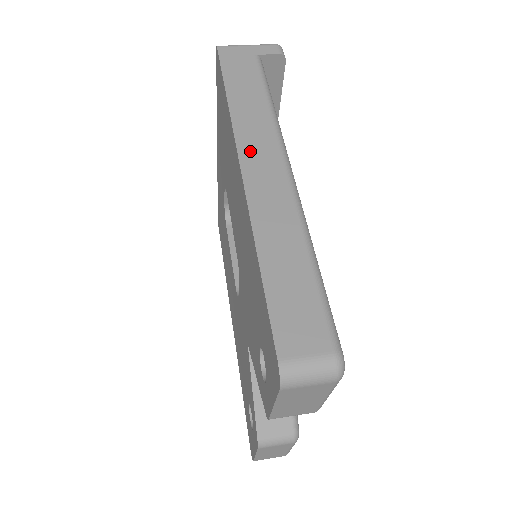
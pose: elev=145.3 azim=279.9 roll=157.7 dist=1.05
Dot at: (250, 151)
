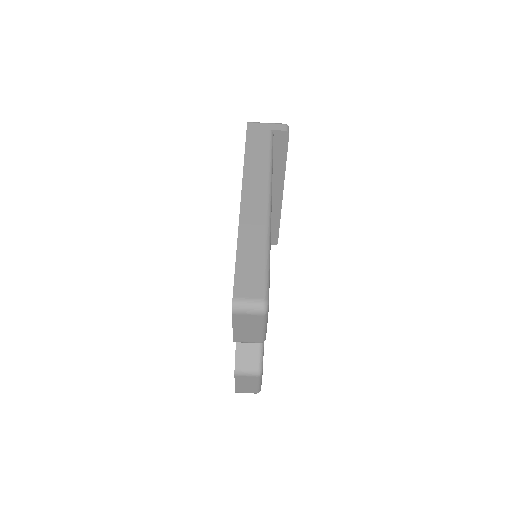
Dot at: (249, 189)
